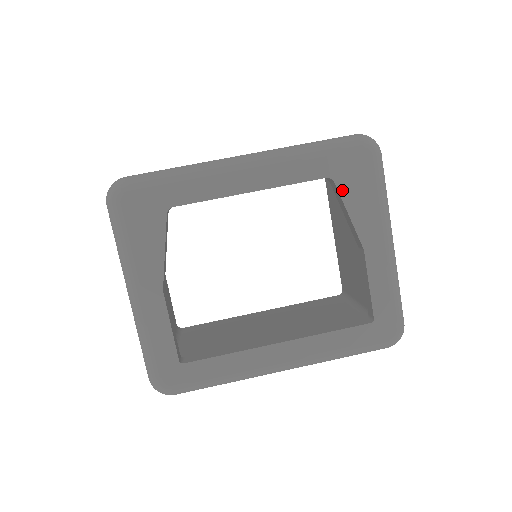
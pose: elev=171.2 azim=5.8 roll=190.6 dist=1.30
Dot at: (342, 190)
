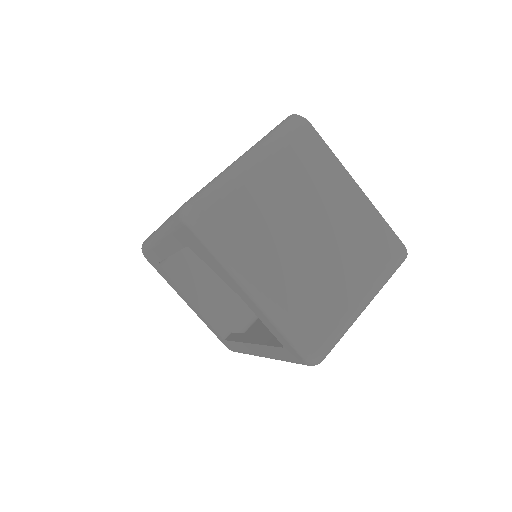
Dot at: (198, 255)
